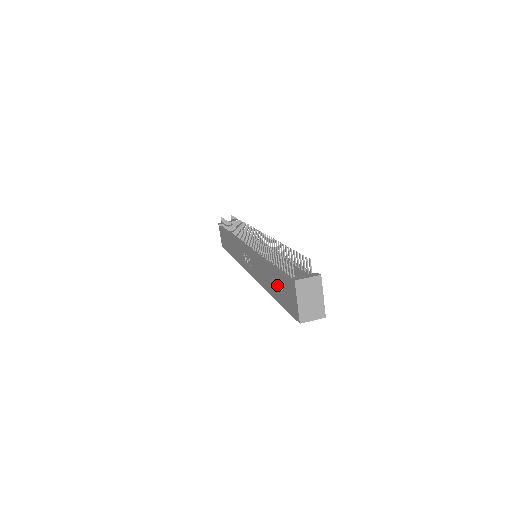
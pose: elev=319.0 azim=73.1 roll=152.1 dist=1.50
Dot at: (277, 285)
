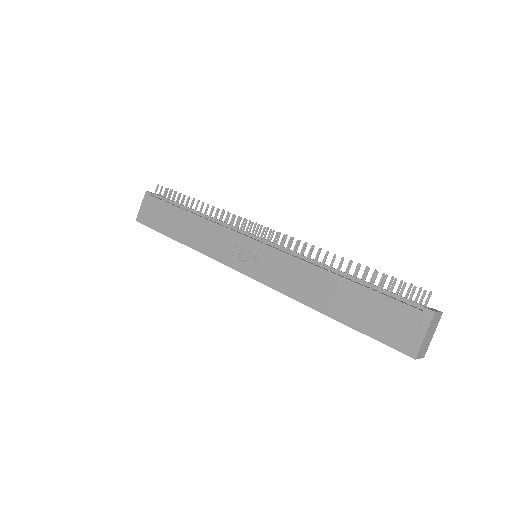
Dot at: (360, 306)
